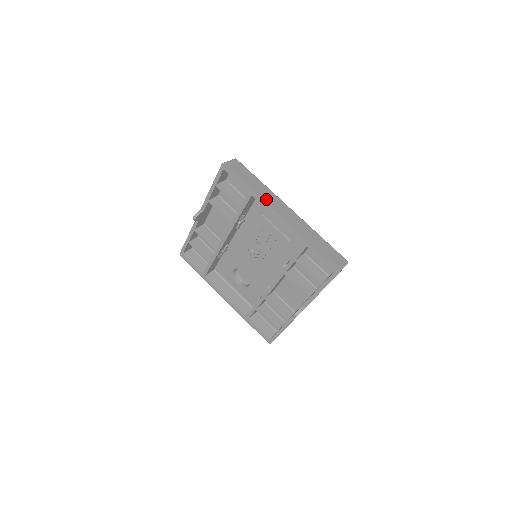
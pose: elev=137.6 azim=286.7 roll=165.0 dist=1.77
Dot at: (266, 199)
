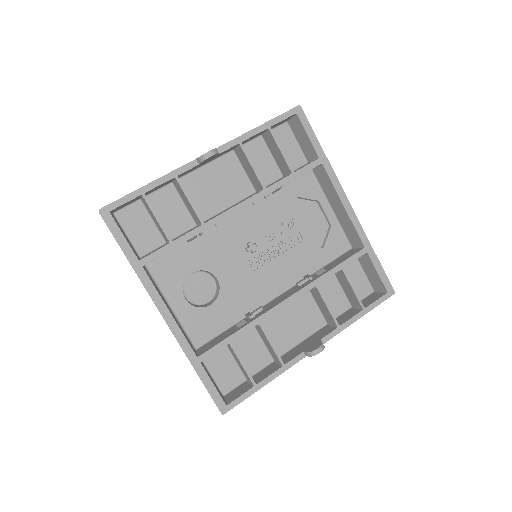
Dot at: (333, 177)
